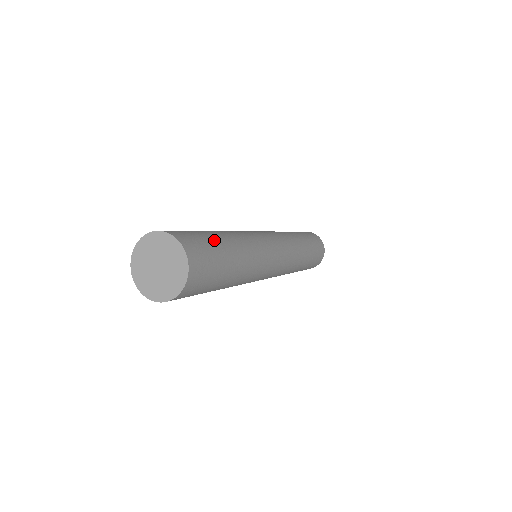
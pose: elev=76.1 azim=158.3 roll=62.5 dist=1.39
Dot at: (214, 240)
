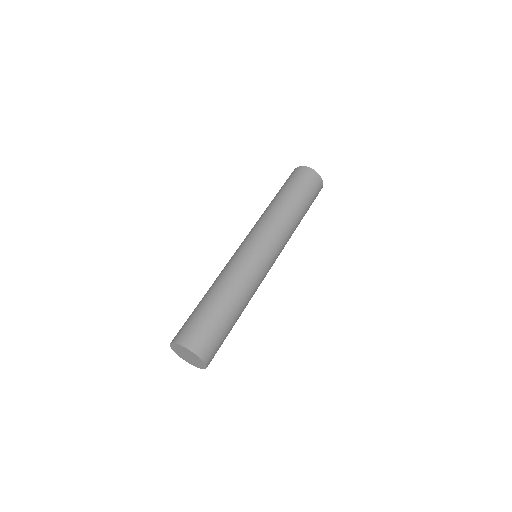
Dot at: (205, 313)
